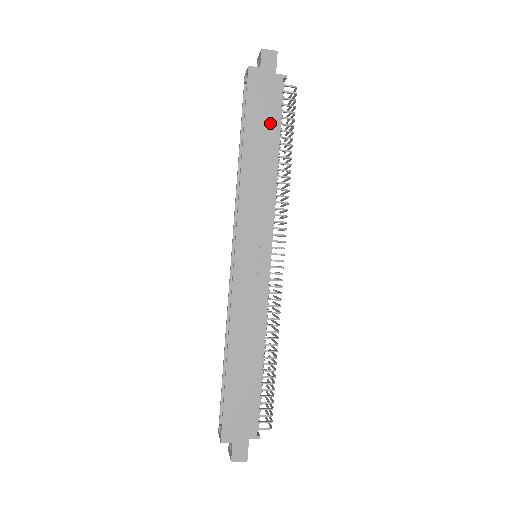
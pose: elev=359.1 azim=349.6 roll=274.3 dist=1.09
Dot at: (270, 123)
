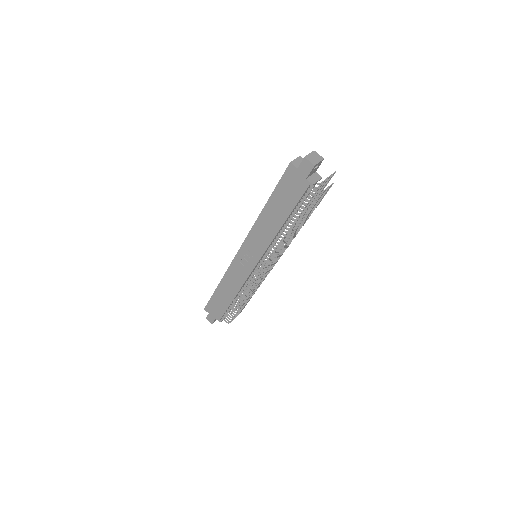
Dot at: (288, 204)
